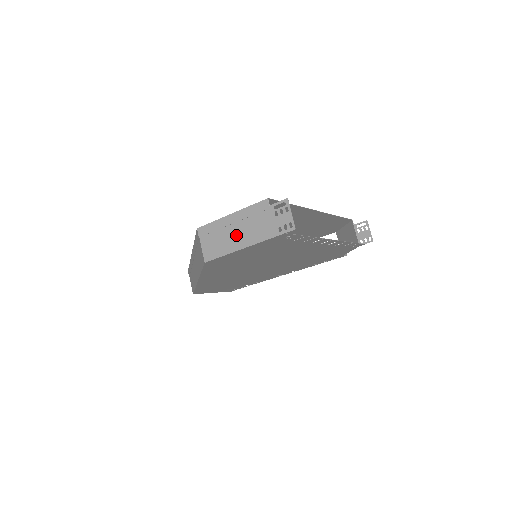
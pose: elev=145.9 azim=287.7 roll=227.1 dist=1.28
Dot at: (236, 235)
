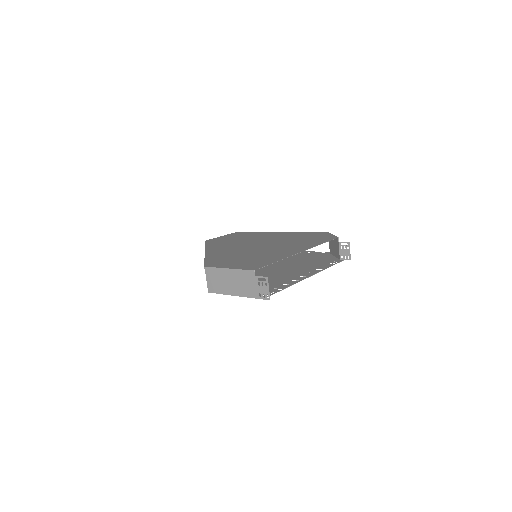
Dot at: (231, 285)
